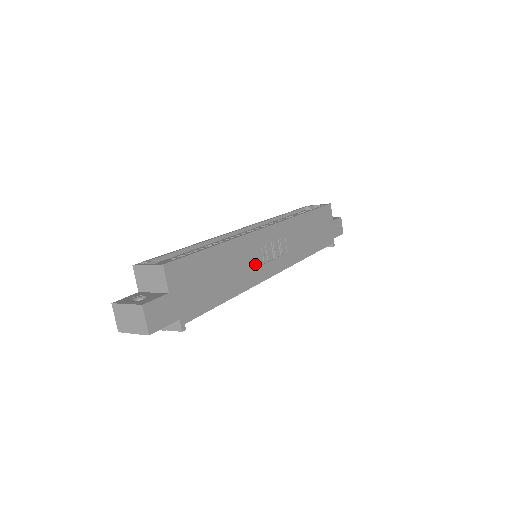
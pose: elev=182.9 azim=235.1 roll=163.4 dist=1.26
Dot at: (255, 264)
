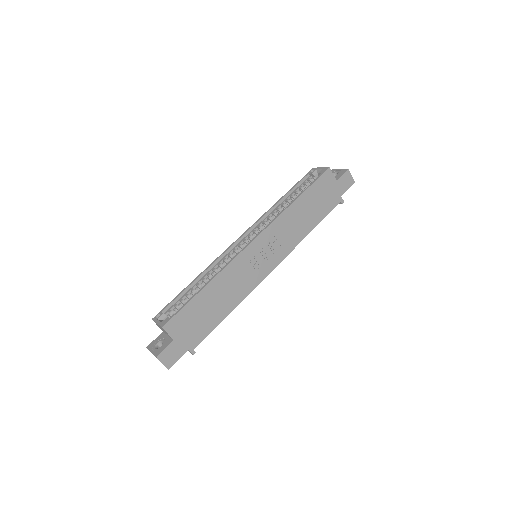
Dot at: (246, 277)
